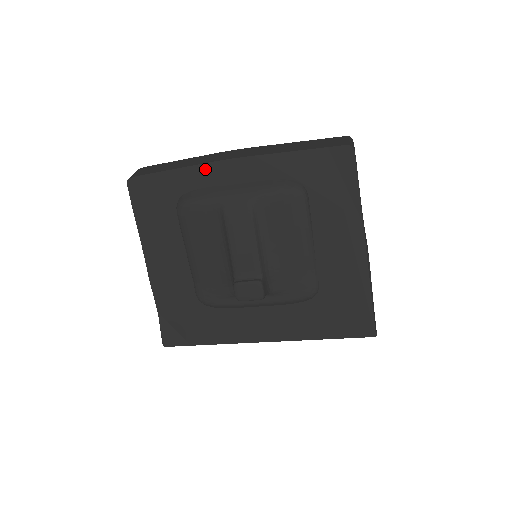
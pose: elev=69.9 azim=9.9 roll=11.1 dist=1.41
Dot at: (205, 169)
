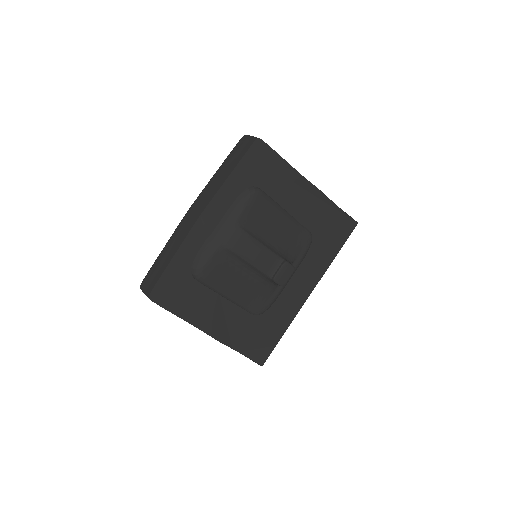
Dot at: (191, 238)
